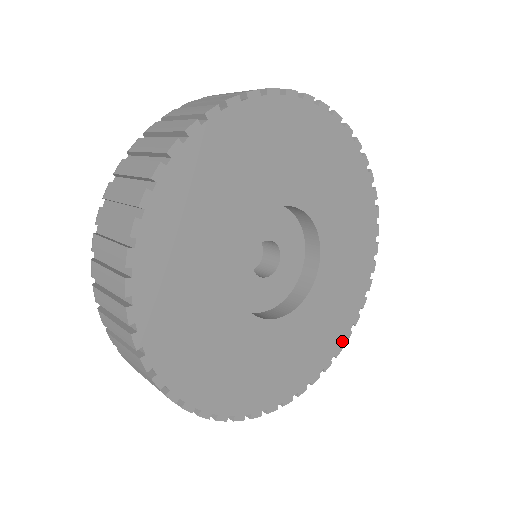
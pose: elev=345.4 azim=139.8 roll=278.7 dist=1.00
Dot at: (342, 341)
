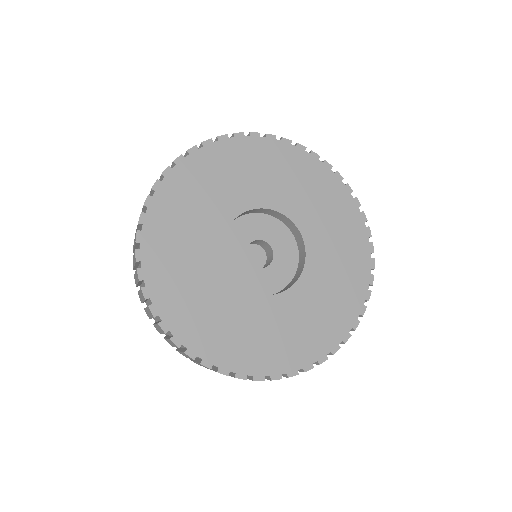
Dot at: (363, 301)
